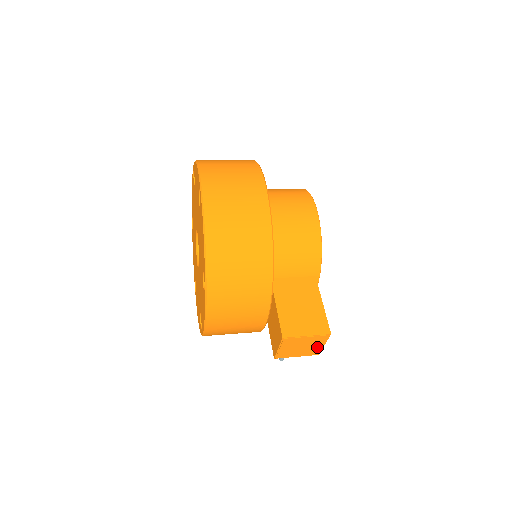
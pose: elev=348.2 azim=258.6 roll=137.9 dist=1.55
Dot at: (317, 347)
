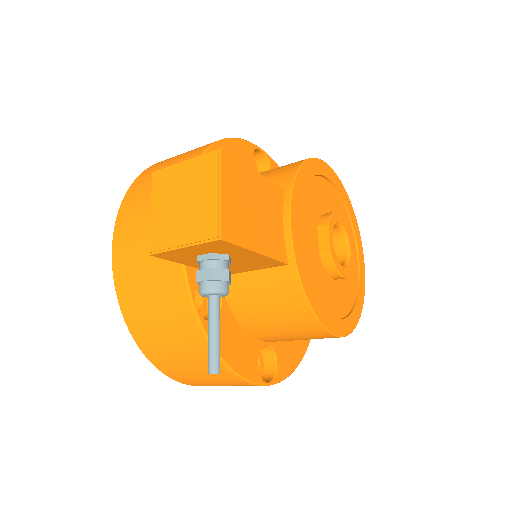
Dot at: (209, 202)
